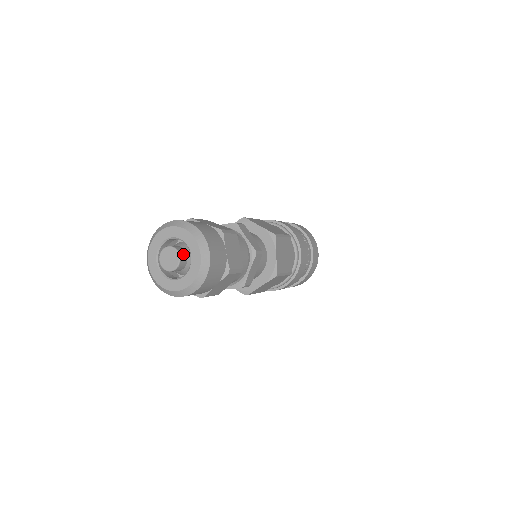
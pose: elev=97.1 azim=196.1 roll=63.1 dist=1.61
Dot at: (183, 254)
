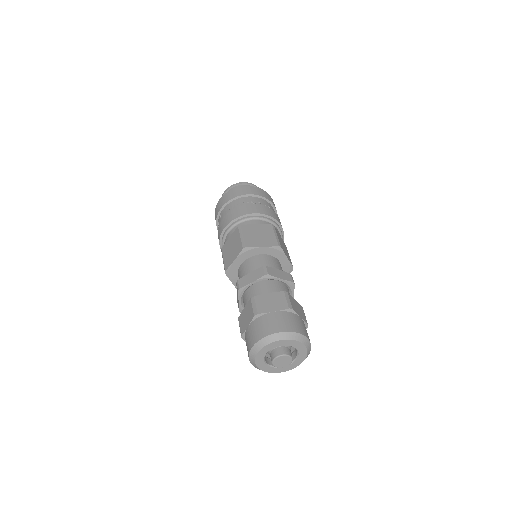
Dot at: occluded
